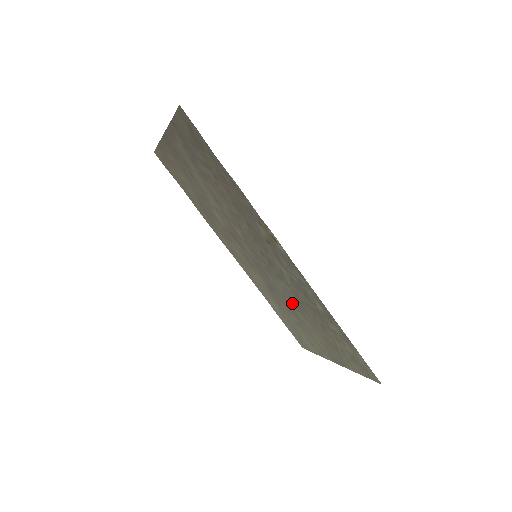
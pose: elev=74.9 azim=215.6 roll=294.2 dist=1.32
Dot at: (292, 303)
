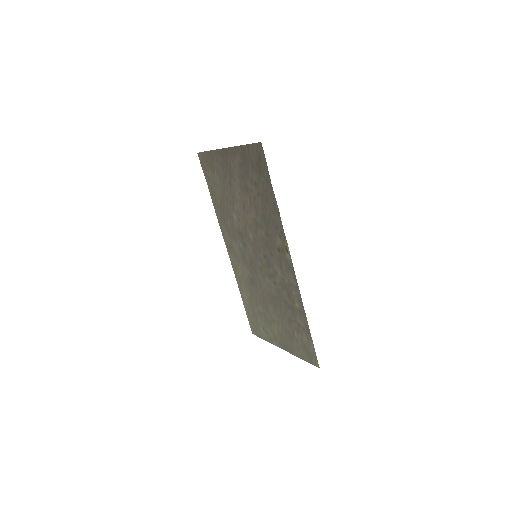
Dot at: (269, 297)
